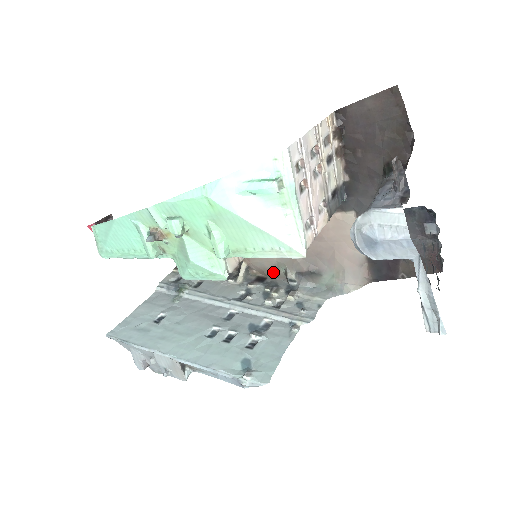
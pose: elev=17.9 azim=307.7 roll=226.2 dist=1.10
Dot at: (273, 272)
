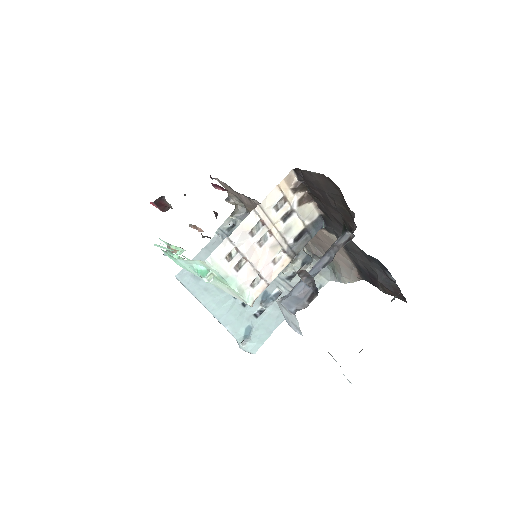
Dot at: occluded
